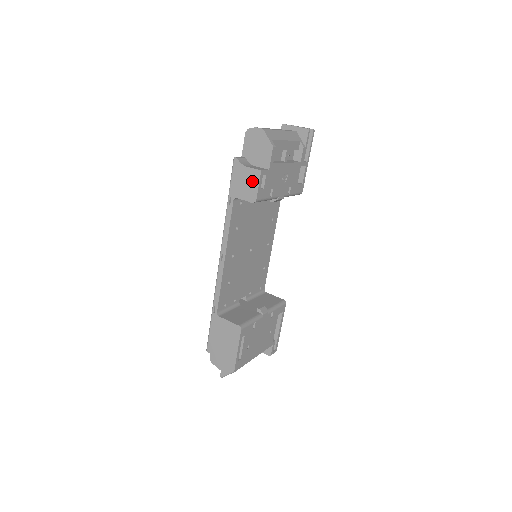
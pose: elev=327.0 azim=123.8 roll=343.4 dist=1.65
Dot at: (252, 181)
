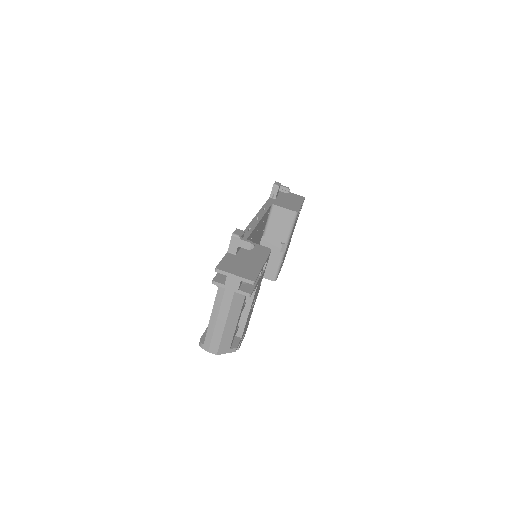
Dot at: occluded
